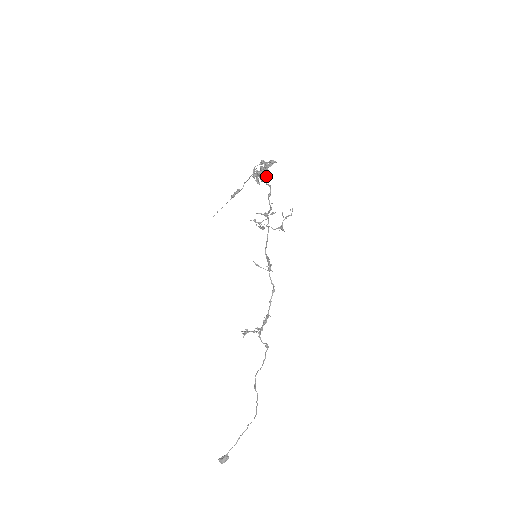
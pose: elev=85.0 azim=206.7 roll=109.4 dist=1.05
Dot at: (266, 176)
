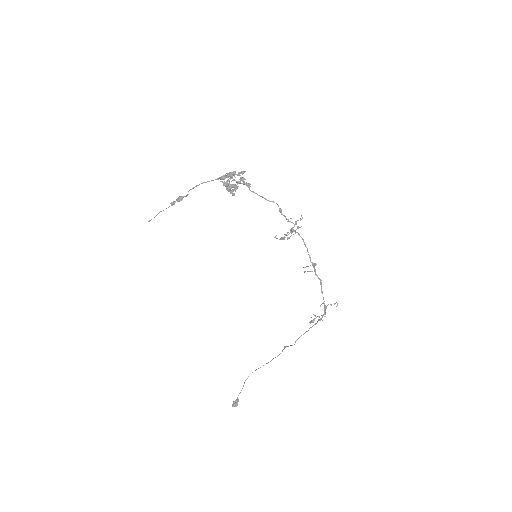
Dot at: (238, 186)
